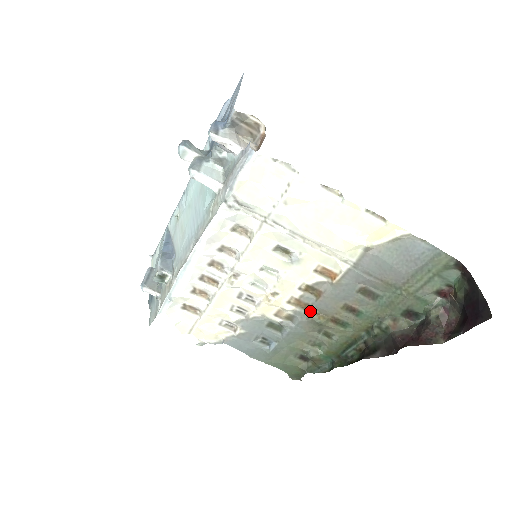
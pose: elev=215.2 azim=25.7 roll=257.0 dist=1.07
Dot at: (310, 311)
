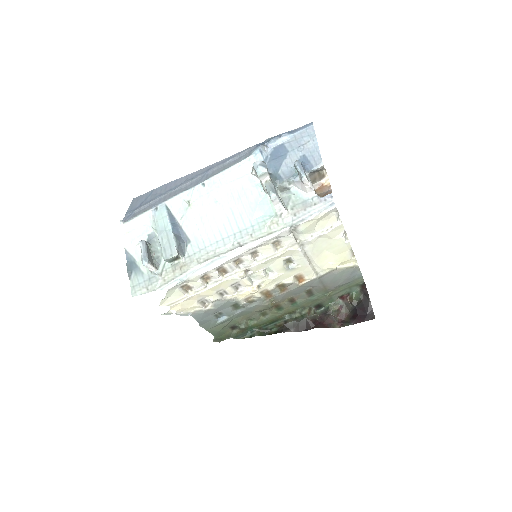
Dot at: (269, 299)
